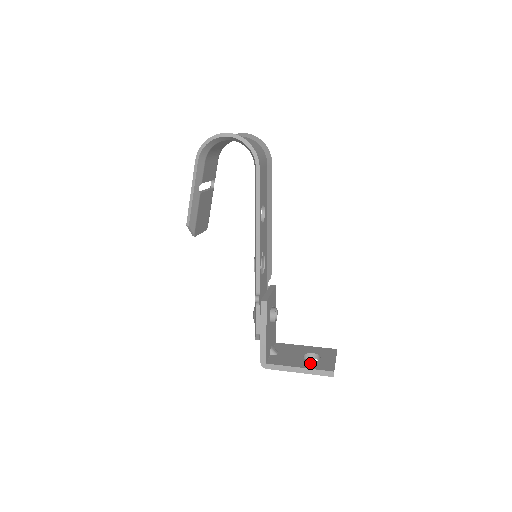
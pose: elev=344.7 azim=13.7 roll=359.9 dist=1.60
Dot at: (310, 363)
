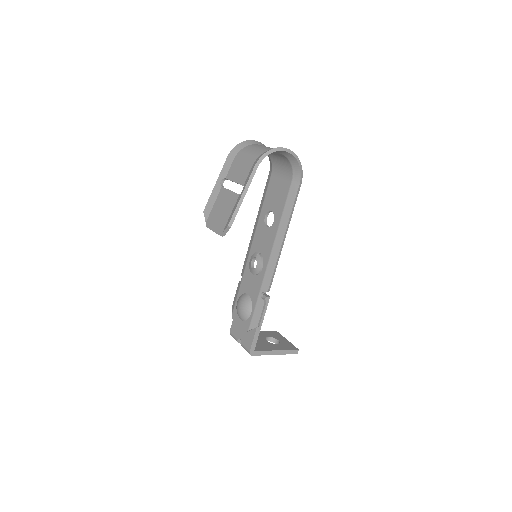
Dot at: (279, 345)
